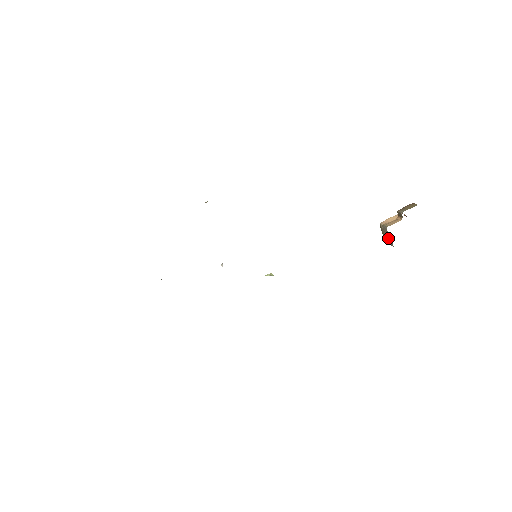
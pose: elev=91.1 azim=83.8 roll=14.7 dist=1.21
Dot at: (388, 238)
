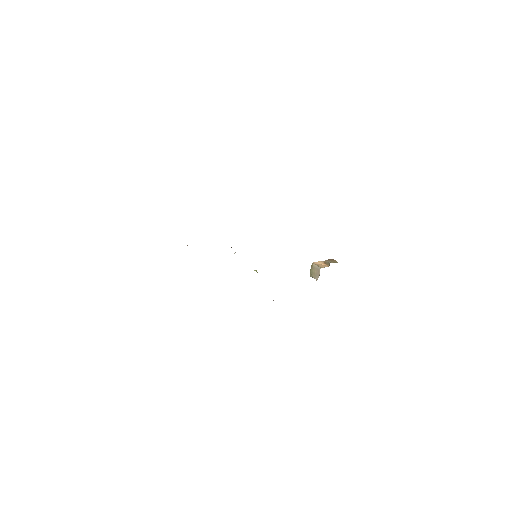
Dot at: (315, 273)
